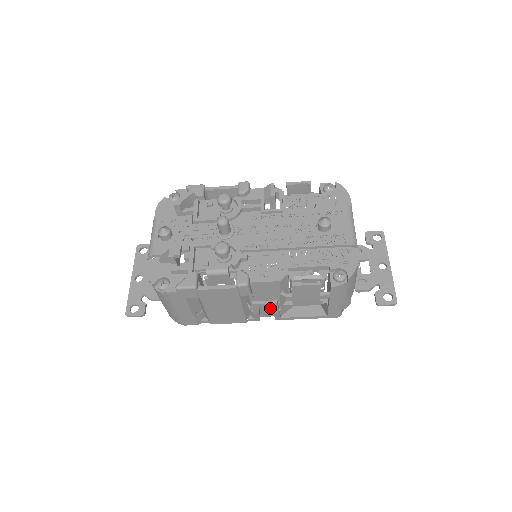
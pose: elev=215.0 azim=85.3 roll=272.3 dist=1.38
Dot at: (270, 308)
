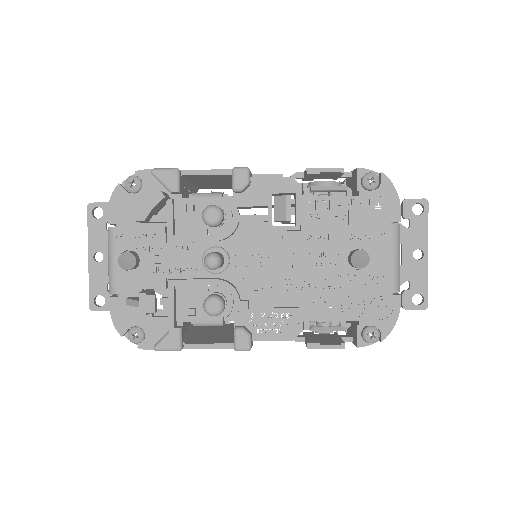
Dot at: occluded
